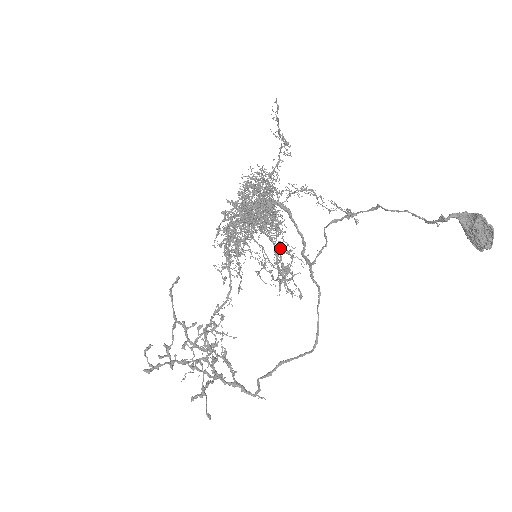
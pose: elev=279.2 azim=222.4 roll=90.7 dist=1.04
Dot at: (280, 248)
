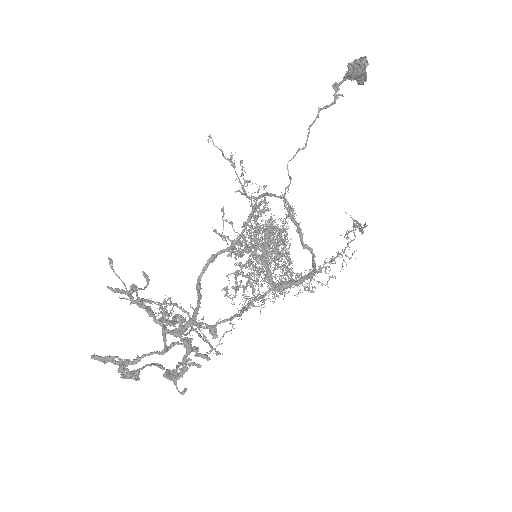
Dot at: (269, 226)
